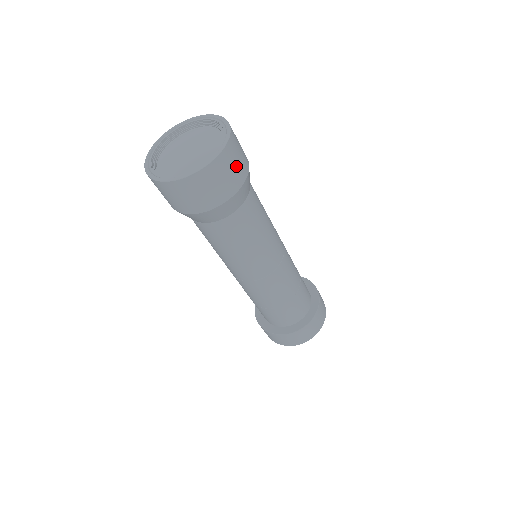
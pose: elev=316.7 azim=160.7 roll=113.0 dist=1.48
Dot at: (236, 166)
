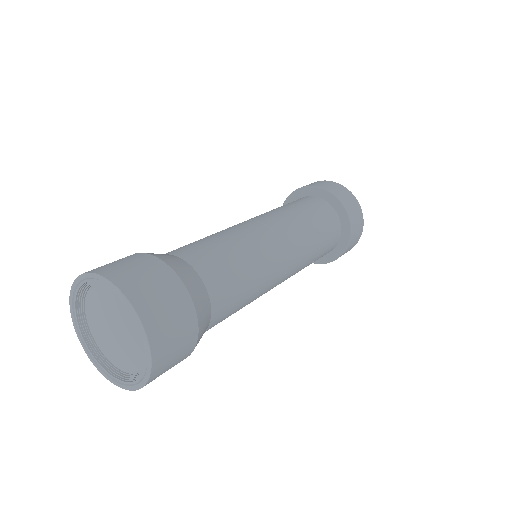
Dot at: (167, 303)
